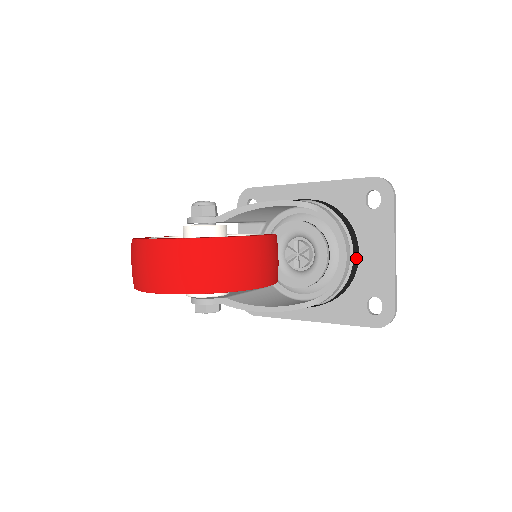
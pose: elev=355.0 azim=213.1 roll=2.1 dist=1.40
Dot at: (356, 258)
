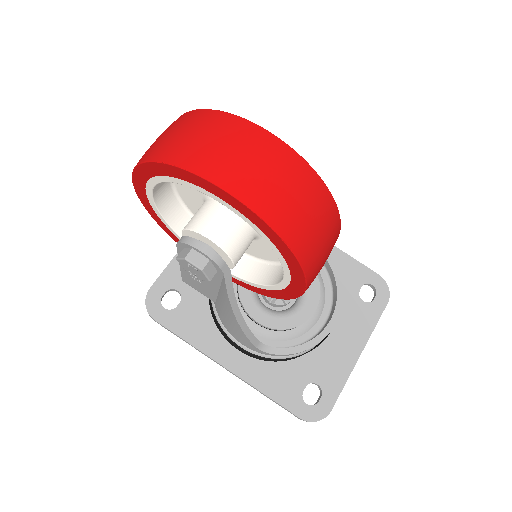
Dot at: occluded
